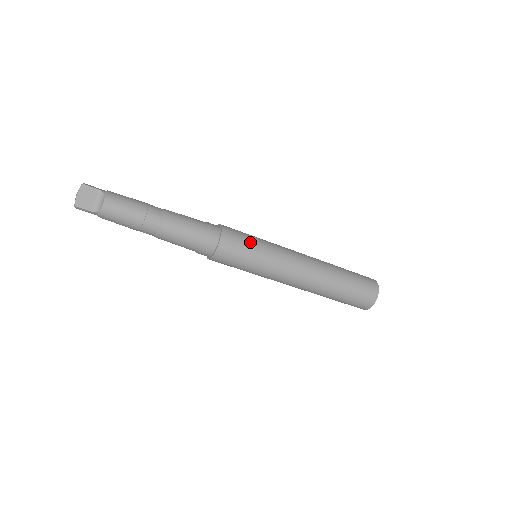
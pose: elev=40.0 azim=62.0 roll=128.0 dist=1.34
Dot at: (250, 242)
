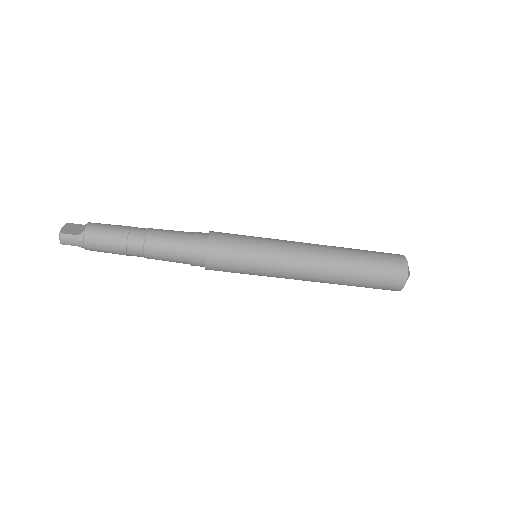
Dot at: (241, 235)
